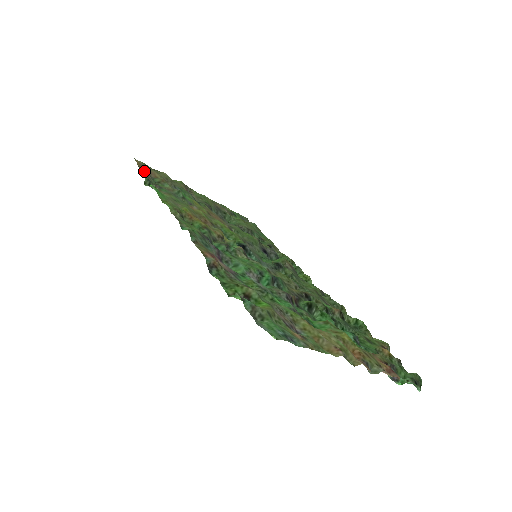
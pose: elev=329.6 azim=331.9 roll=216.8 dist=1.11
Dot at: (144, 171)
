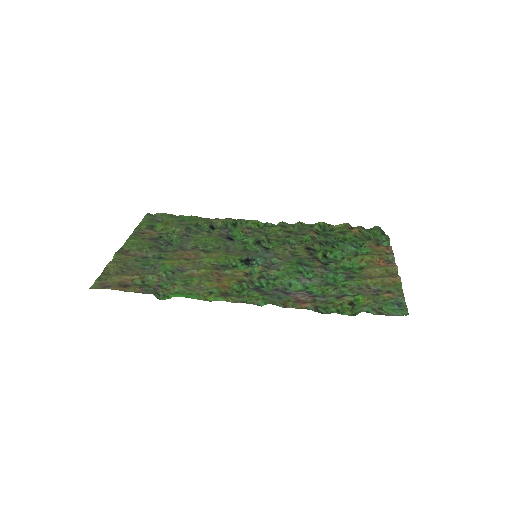
Dot at: (134, 290)
